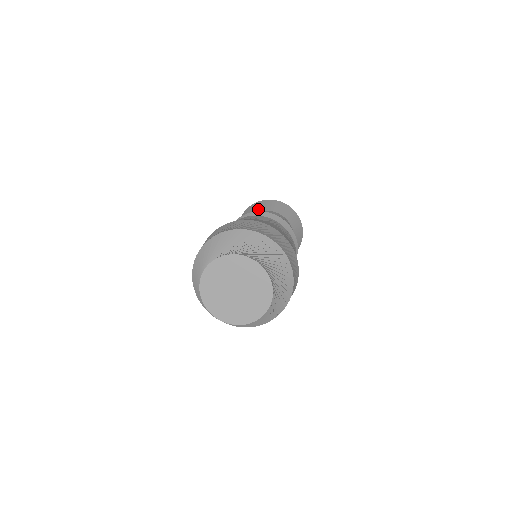
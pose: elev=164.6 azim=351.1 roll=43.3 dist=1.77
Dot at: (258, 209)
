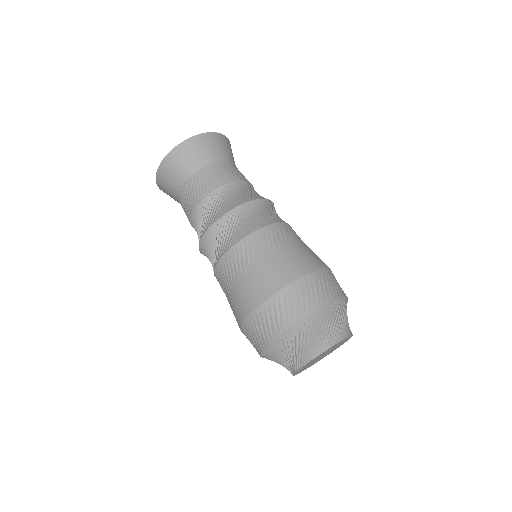
Dot at: (175, 182)
